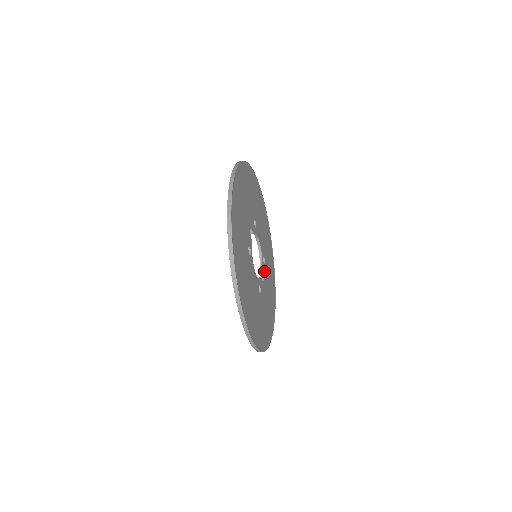
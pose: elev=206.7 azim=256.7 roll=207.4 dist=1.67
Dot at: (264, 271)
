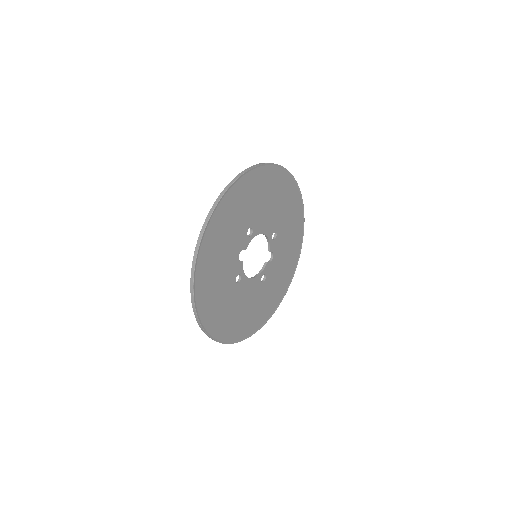
Dot at: (275, 245)
